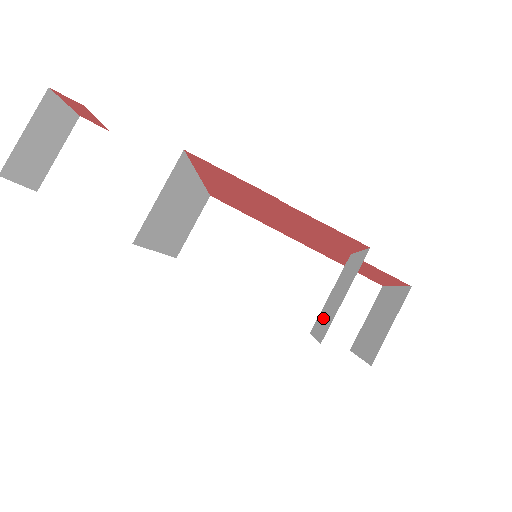
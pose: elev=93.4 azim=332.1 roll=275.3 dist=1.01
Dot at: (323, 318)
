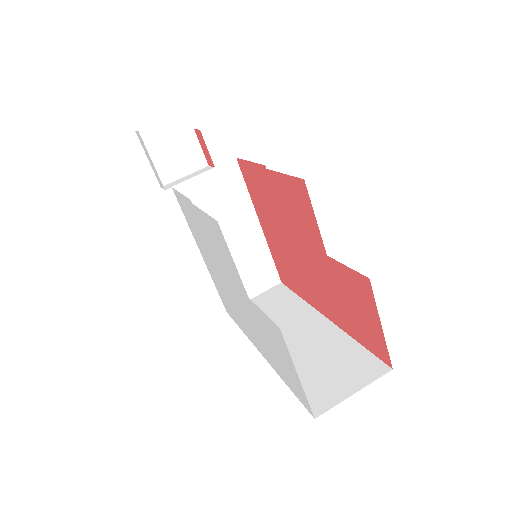
Dot at: occluded
